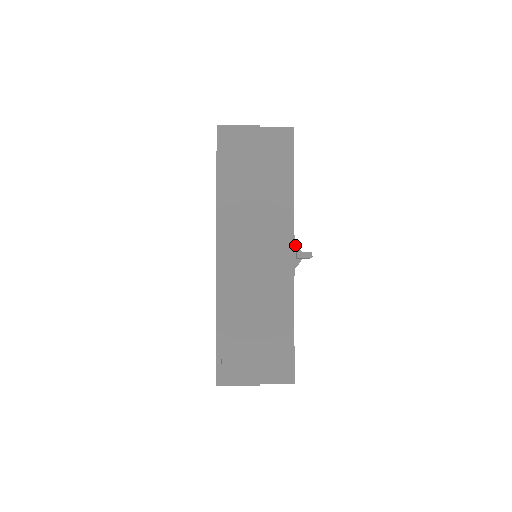
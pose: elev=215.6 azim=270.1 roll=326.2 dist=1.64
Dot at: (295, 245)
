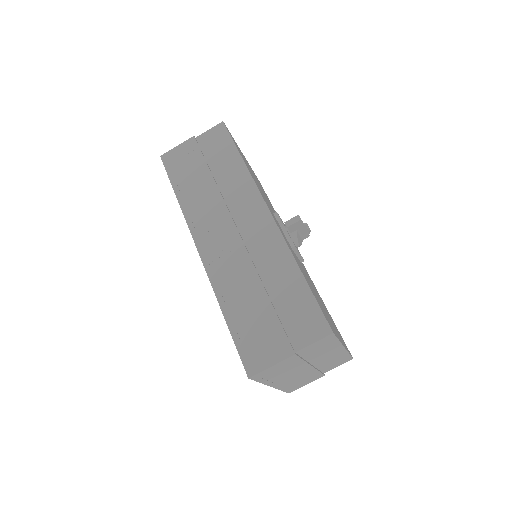
Dot at: occluded
